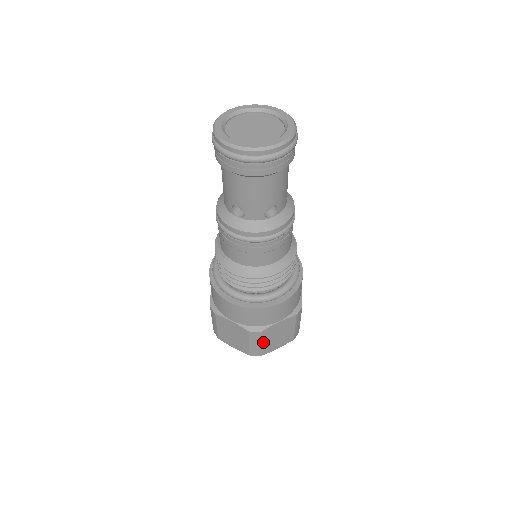
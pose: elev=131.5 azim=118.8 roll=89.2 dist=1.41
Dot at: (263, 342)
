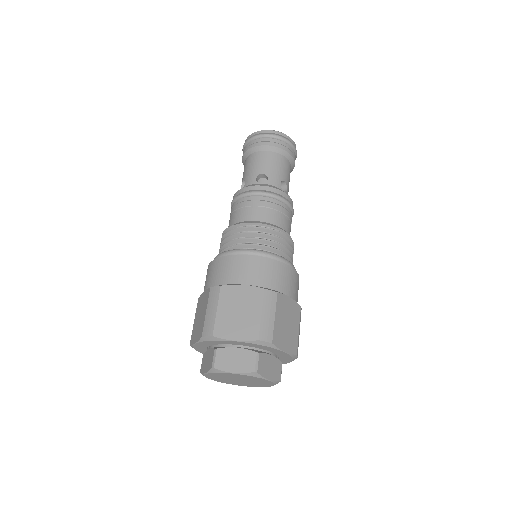
Dot at: (219, 309)
